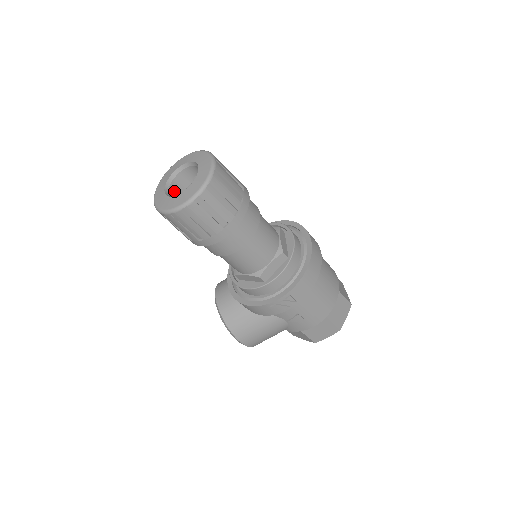
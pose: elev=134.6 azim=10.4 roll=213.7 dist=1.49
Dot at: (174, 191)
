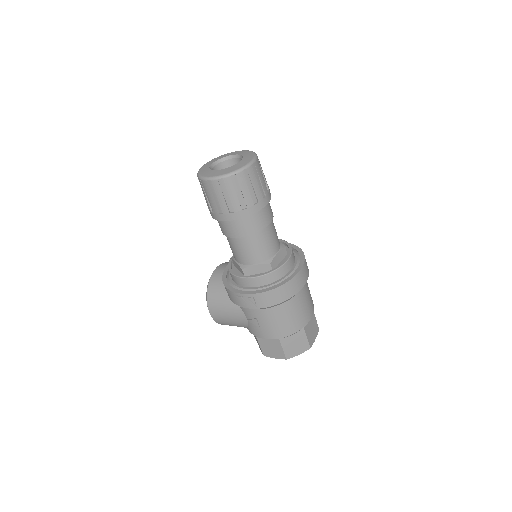
Dot at: (220, 169)
